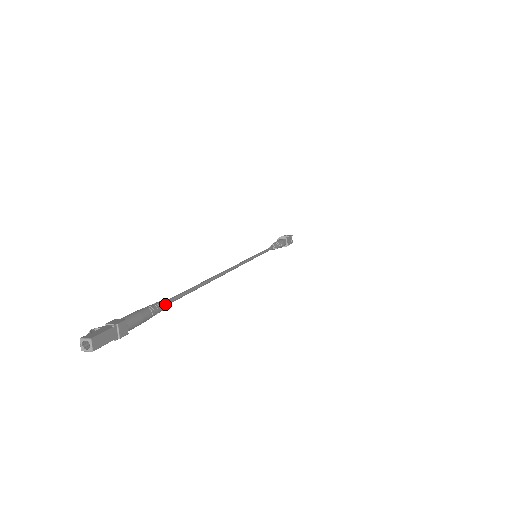
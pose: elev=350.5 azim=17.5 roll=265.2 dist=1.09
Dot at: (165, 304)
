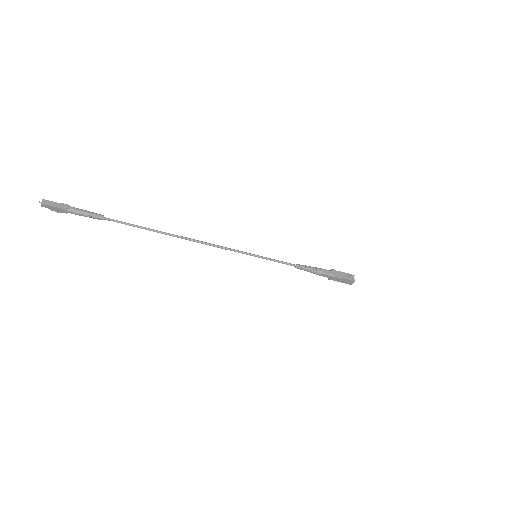
Dot at: (107, 218)
